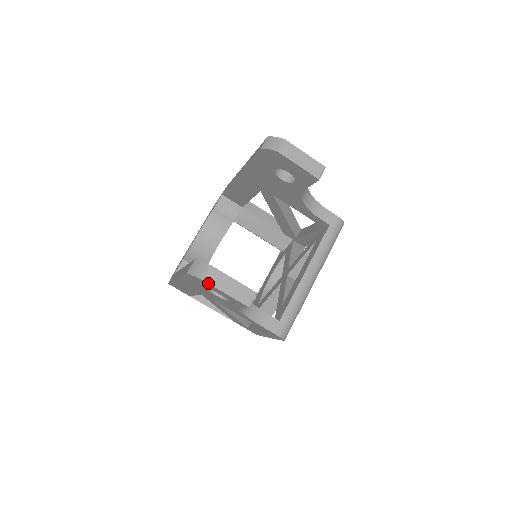
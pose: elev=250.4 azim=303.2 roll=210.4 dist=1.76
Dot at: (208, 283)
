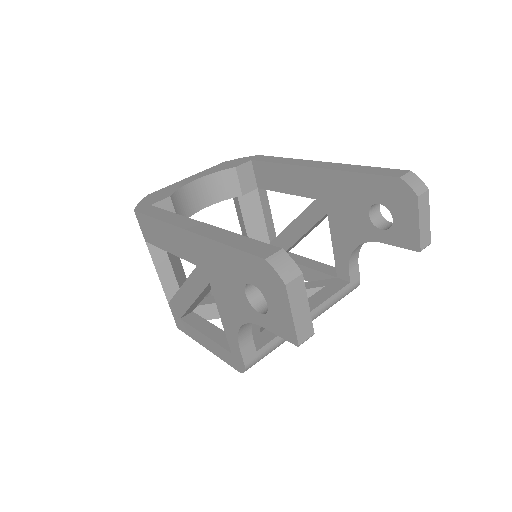
Dot at: (287, 292)
